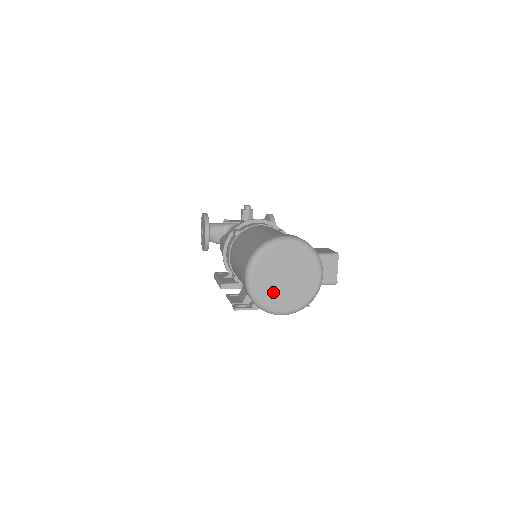
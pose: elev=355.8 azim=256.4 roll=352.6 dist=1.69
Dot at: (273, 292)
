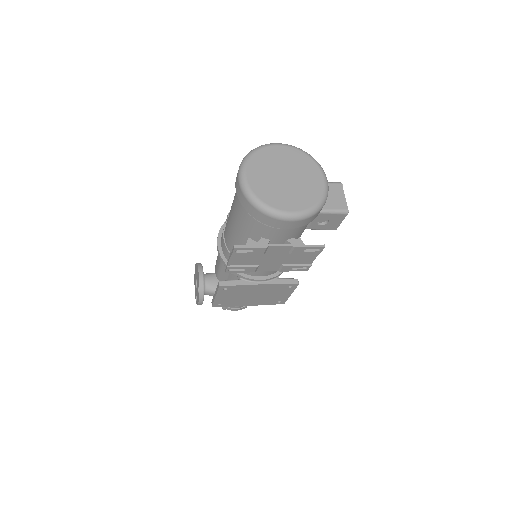
Dot at: (274, 191)
